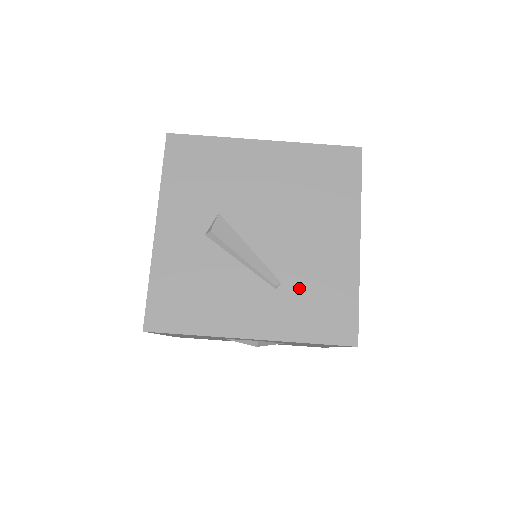
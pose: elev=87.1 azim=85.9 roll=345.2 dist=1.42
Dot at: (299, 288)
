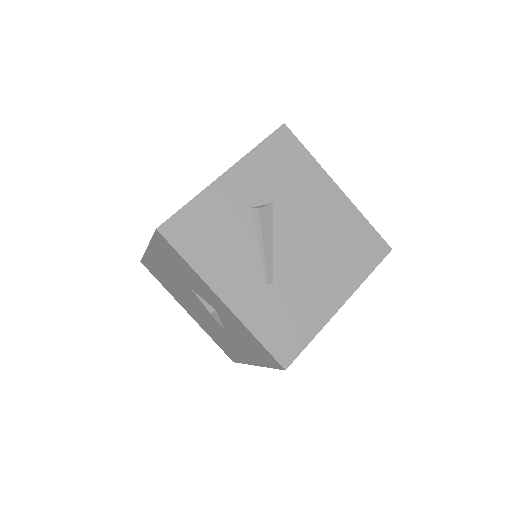
Dot at: (281, 298)
